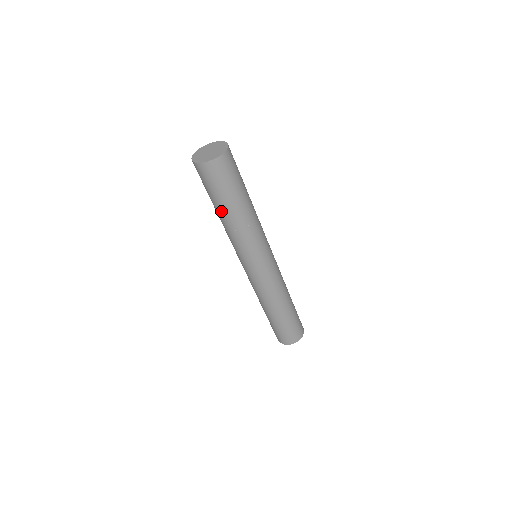
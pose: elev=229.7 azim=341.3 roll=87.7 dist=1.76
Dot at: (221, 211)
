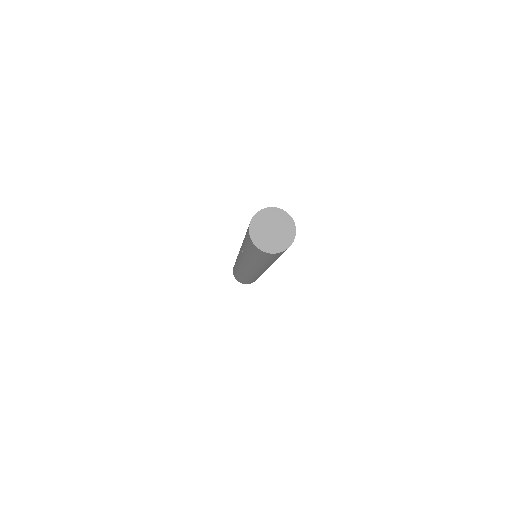
Dot at: (244, 244)
